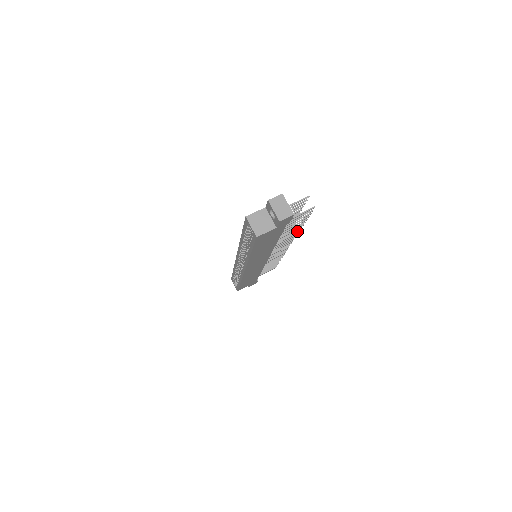
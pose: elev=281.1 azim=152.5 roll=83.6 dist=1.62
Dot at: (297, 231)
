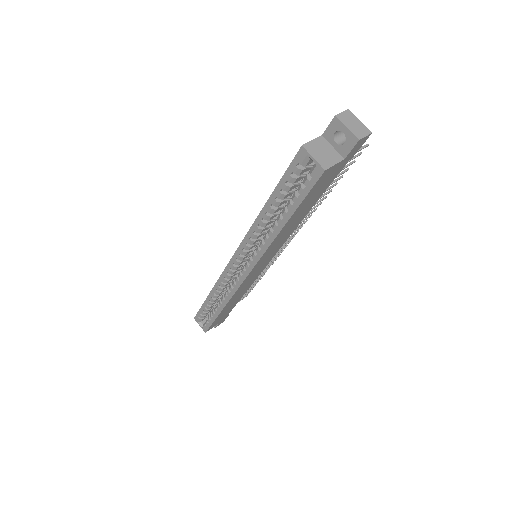
Dot at: (318, 204)
